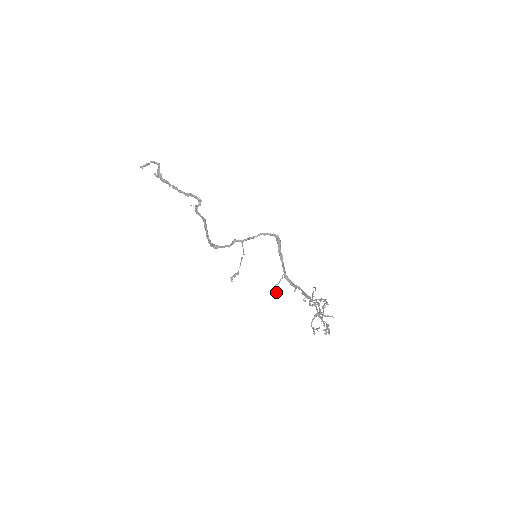
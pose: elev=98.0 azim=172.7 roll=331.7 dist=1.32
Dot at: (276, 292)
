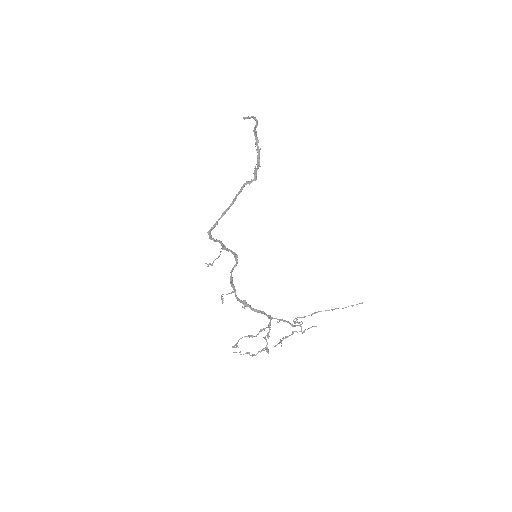
Dot at: (222, 299)
